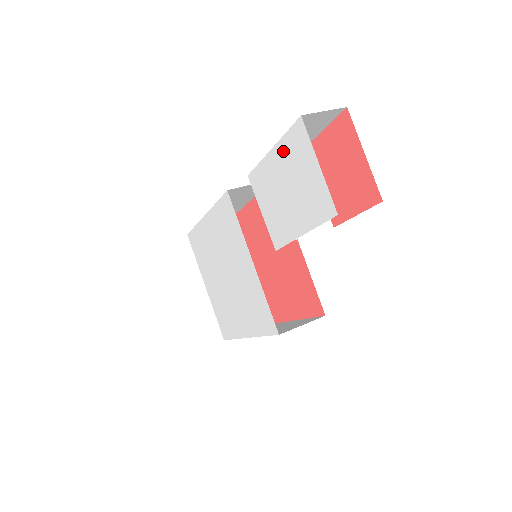
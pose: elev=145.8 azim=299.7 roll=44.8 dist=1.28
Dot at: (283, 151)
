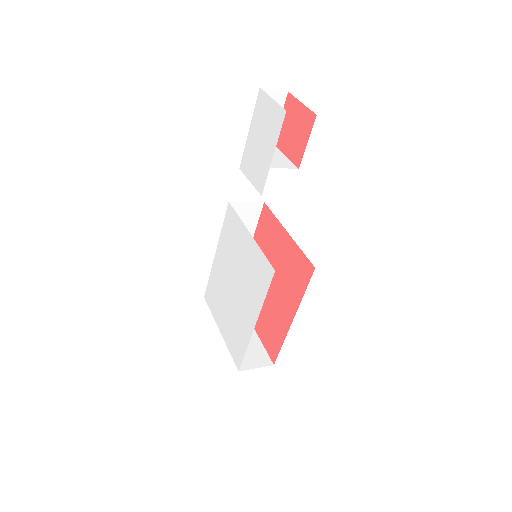
Dot at: (255, 120)
